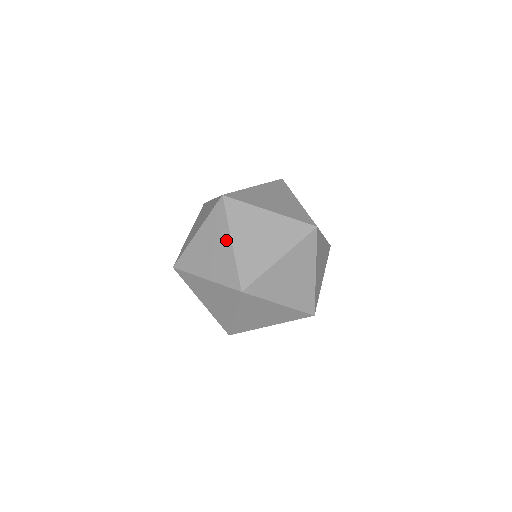
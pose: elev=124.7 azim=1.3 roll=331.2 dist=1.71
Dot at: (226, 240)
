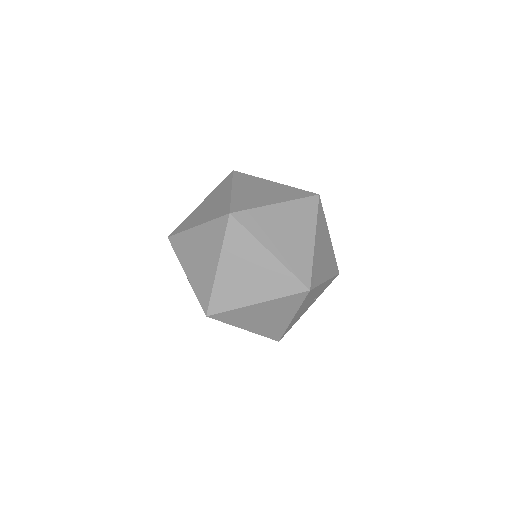
Dot at: occluded
